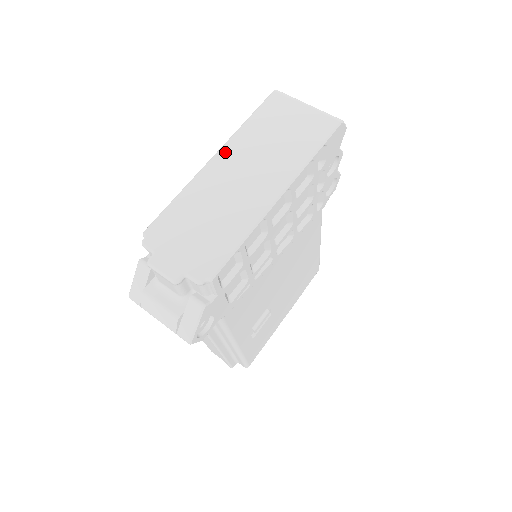
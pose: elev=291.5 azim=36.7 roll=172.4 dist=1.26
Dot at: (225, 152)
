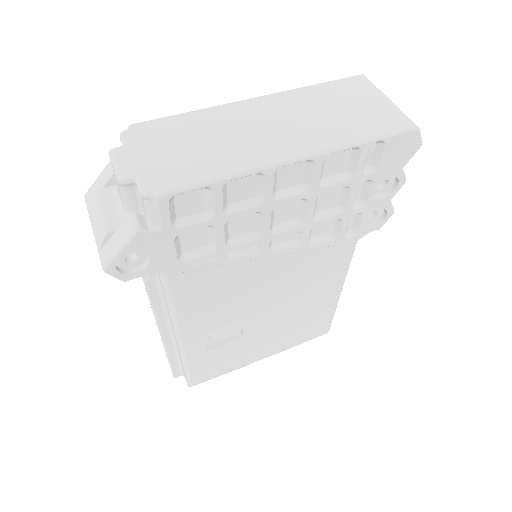
Dot at: (269, 99)
